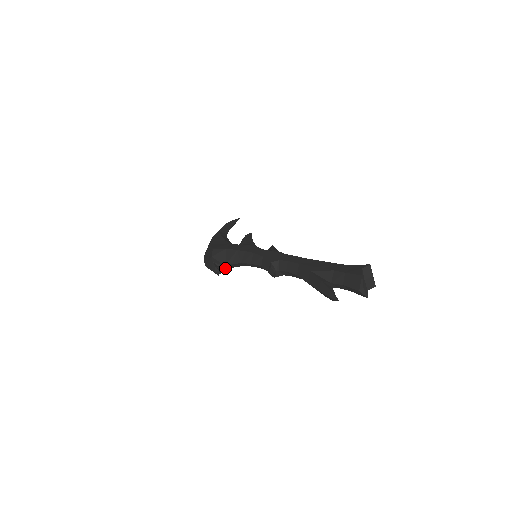
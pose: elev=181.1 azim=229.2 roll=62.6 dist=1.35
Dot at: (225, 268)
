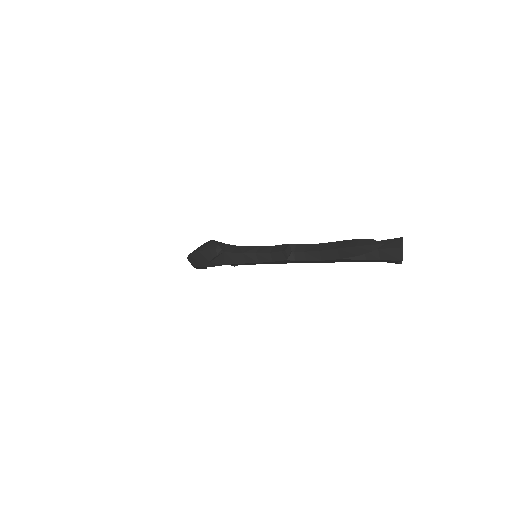
Dot at: (220, 257)
